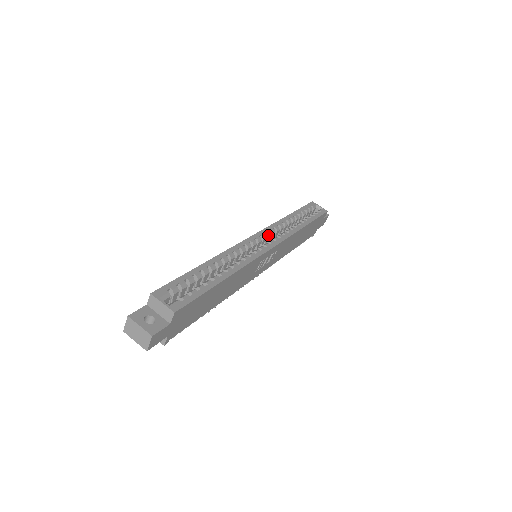
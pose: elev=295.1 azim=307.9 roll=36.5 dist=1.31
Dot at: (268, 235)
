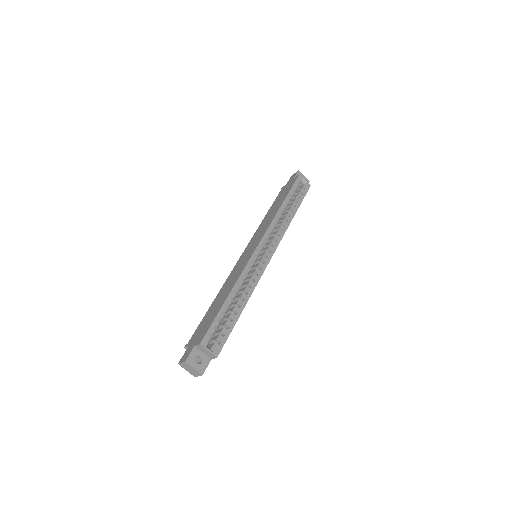
Dot at: (268, 239)
